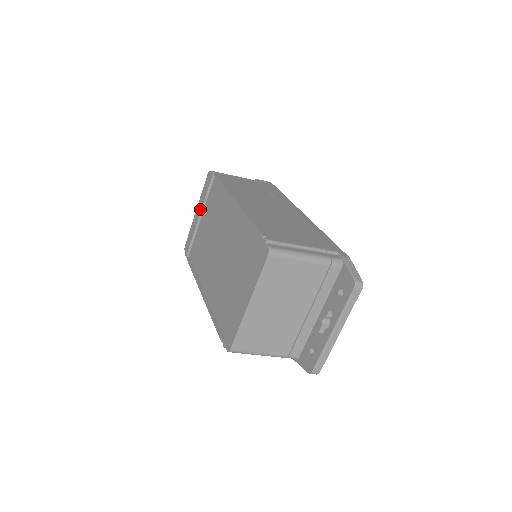
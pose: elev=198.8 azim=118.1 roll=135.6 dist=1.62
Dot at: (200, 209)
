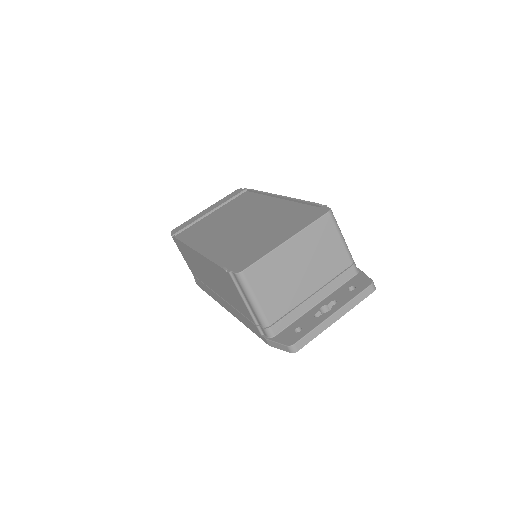
Dot at: (215, 207)
